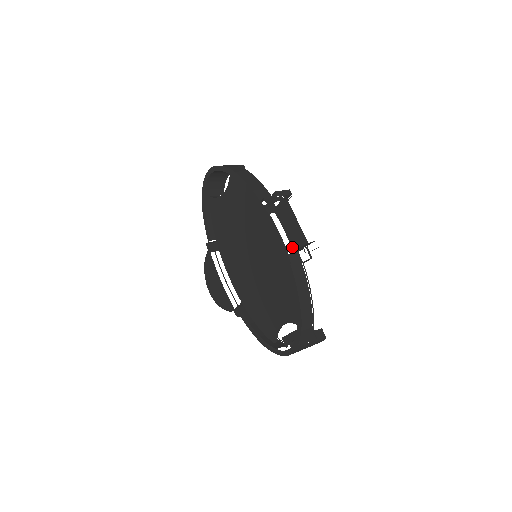
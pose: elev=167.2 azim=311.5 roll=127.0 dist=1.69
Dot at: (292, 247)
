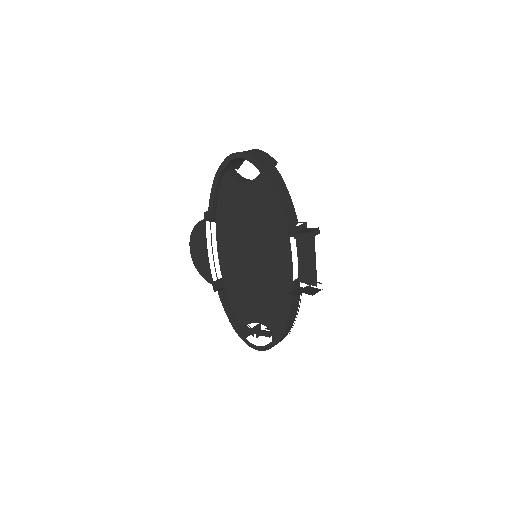
Dot at: (299, 278)
